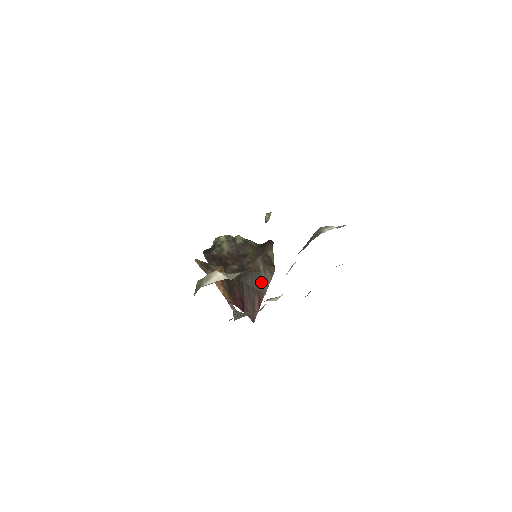
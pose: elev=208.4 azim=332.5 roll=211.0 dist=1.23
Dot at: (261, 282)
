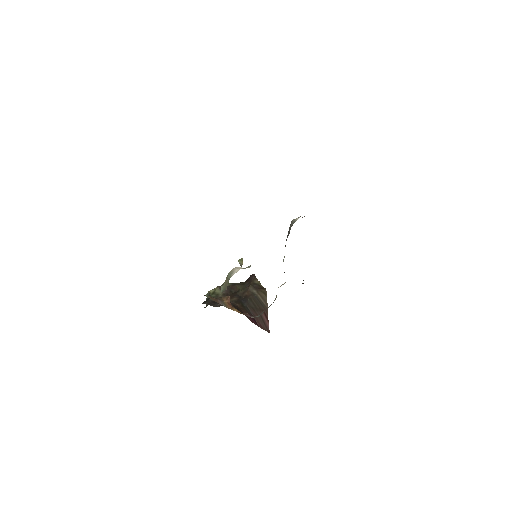
Dot at: (260, 302)
